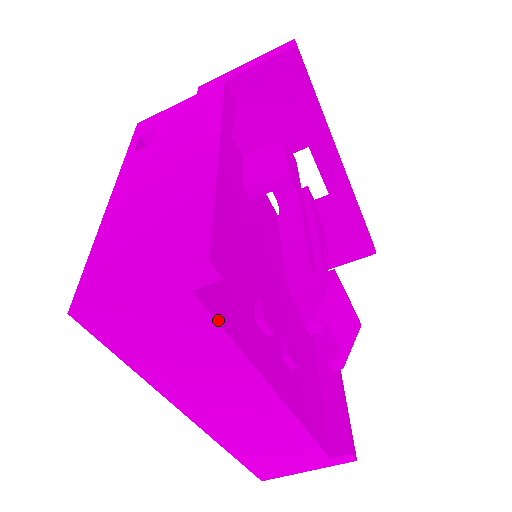
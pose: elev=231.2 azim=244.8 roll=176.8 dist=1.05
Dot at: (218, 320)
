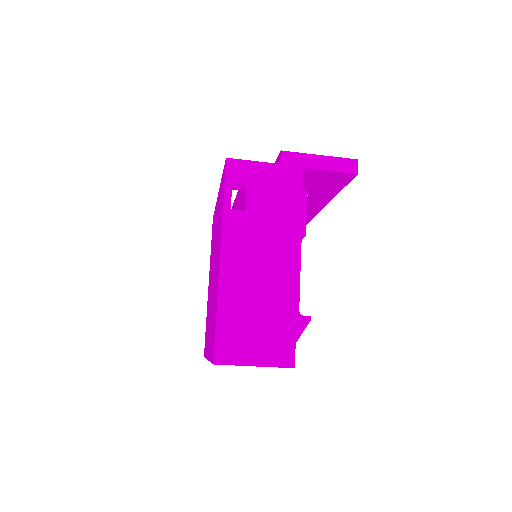
Dot at: occluded
